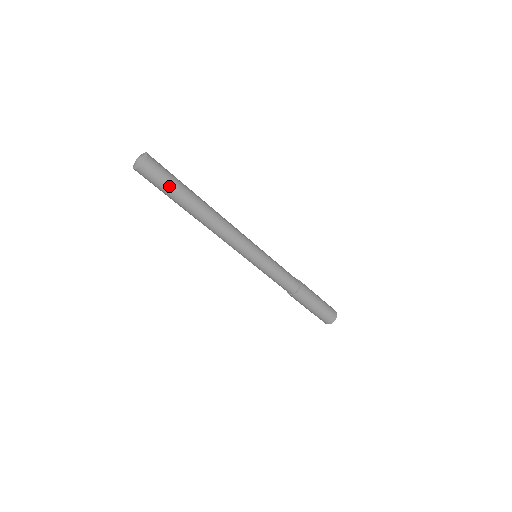
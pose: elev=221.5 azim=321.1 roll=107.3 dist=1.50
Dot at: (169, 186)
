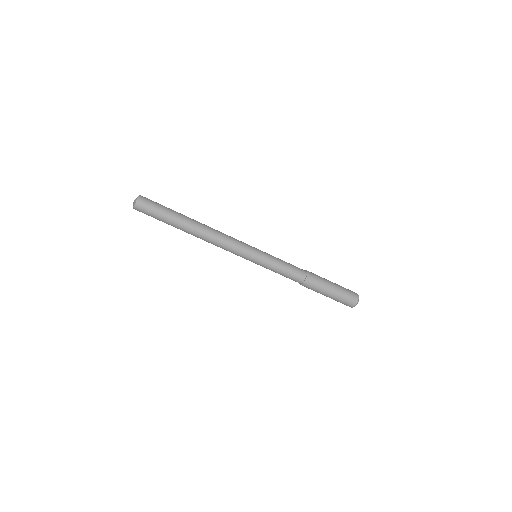
Dot at: (159, 219)
